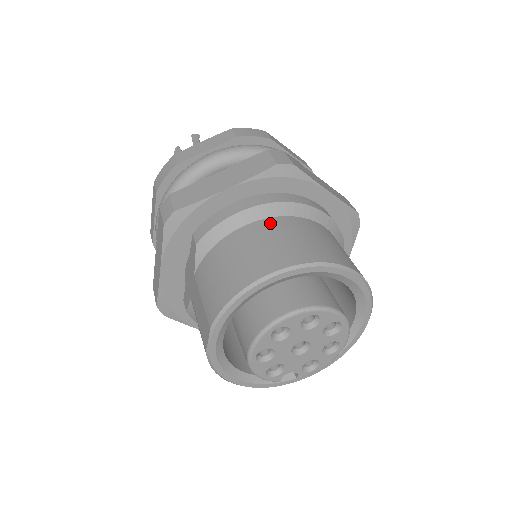
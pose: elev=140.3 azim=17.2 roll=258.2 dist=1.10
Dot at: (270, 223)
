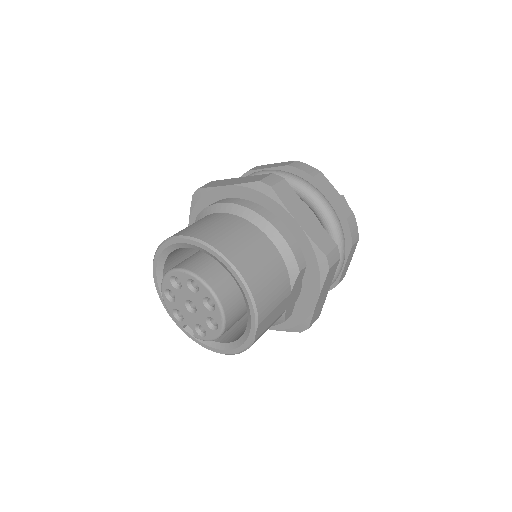
Dot at: (228, 217)
